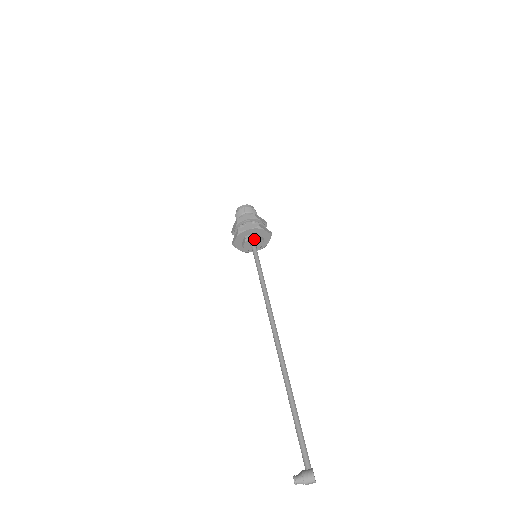
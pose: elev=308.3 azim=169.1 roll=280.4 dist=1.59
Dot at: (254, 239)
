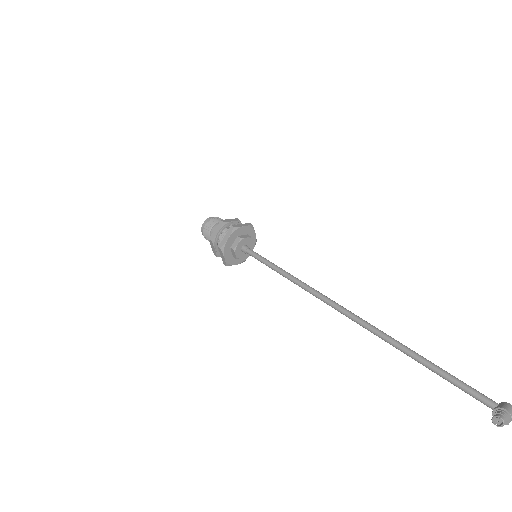
Dot at: (247, 240)
